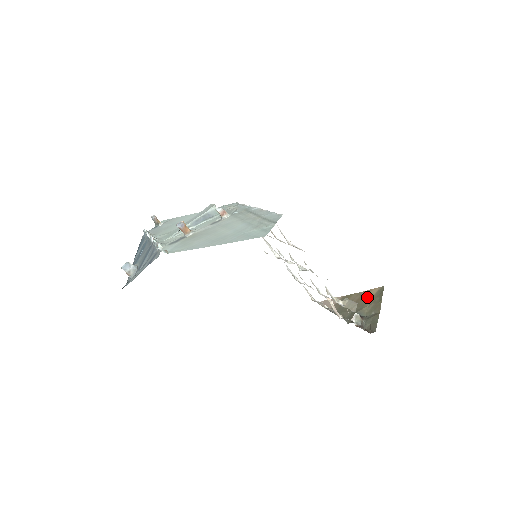
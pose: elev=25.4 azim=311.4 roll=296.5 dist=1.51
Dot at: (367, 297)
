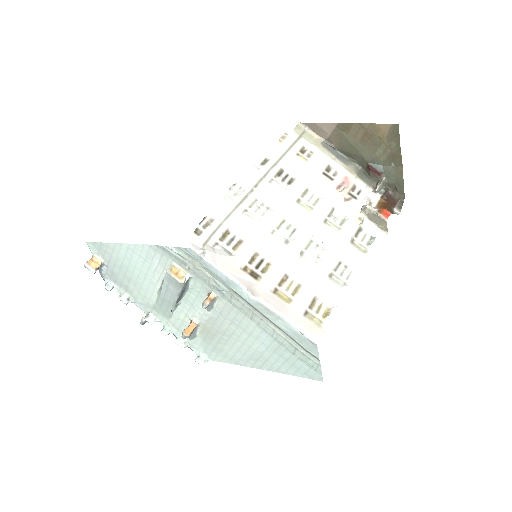
Dot at: (376, 136)
